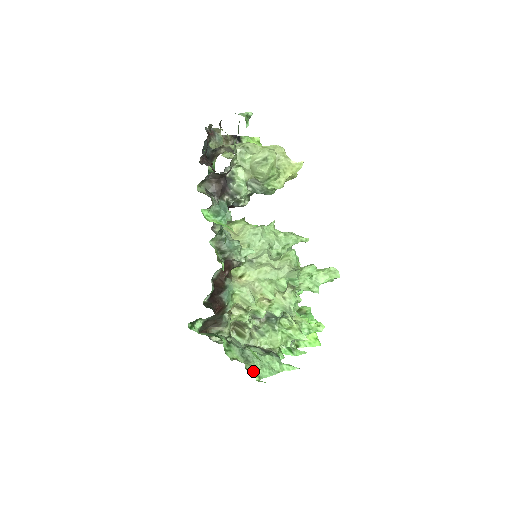
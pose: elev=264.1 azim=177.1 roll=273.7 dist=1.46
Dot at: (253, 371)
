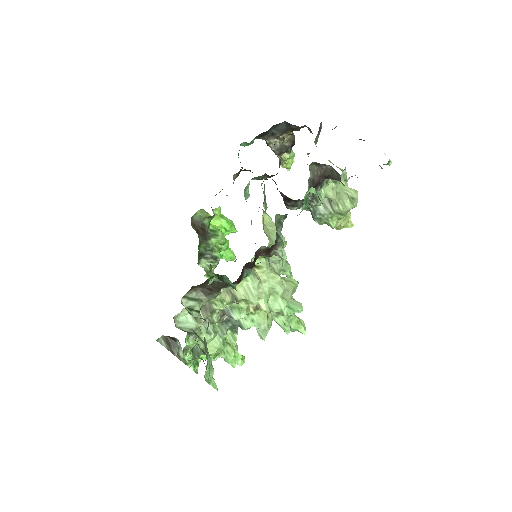
Dot at: (207, 367)
